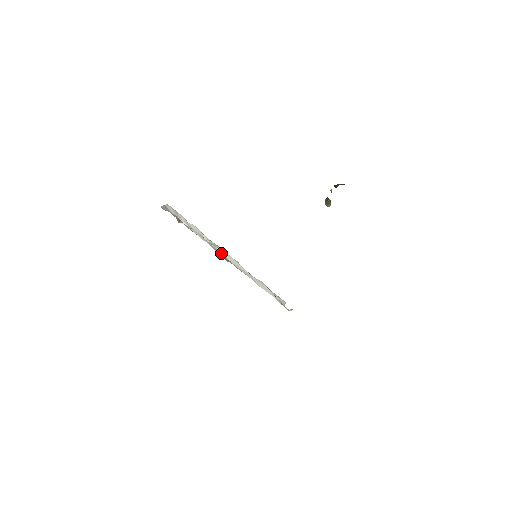
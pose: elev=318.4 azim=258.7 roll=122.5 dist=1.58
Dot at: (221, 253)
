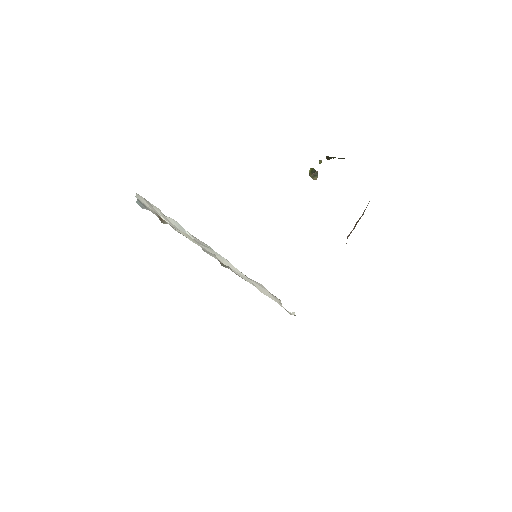
Dot at: (215, 257)
